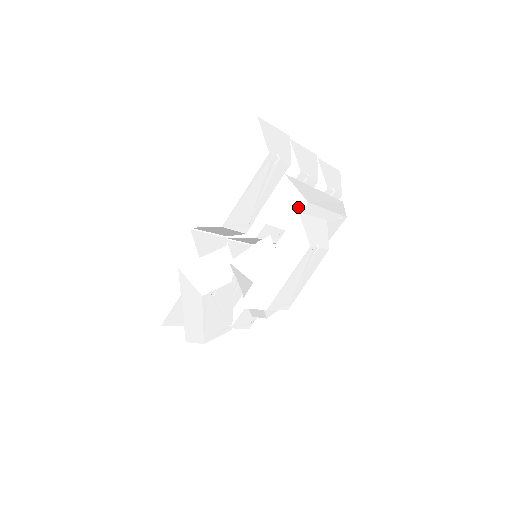
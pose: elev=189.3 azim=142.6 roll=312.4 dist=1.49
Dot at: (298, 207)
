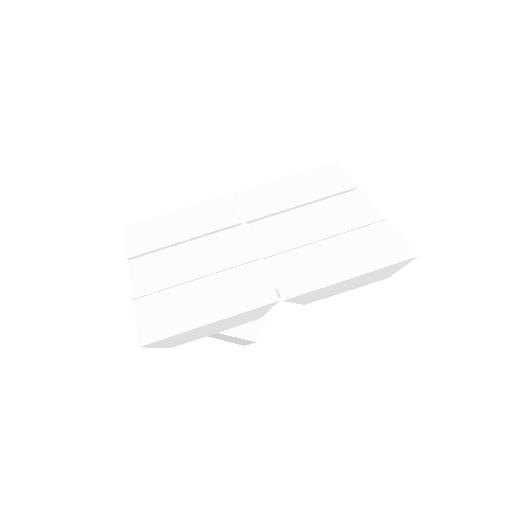
Dot at: occluded
